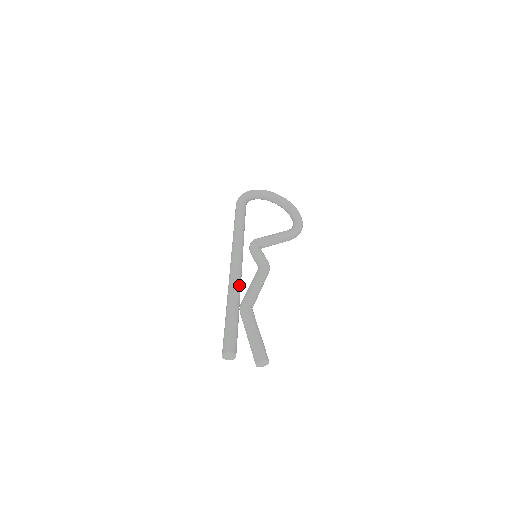
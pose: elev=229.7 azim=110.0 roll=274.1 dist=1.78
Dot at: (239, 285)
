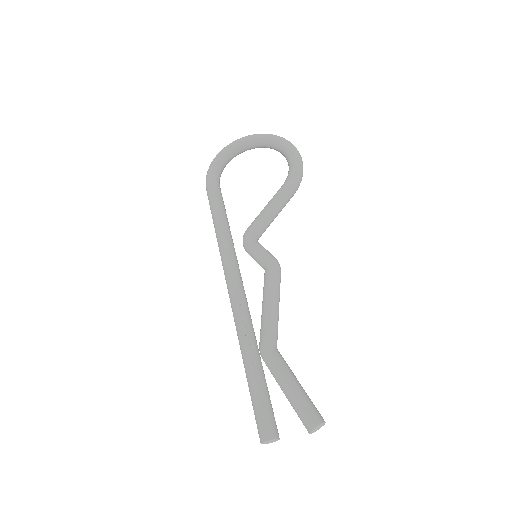
Dot at: (246, 323)
